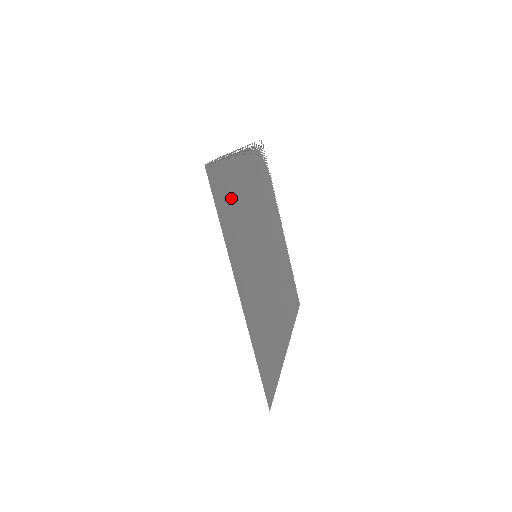
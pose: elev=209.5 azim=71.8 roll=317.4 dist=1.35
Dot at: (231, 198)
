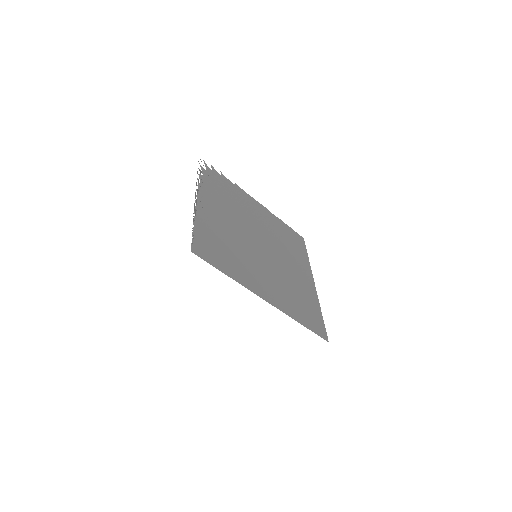
Dot at: (217, 244)
